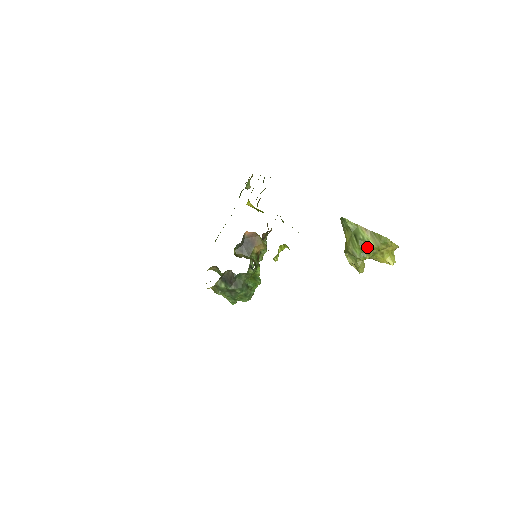
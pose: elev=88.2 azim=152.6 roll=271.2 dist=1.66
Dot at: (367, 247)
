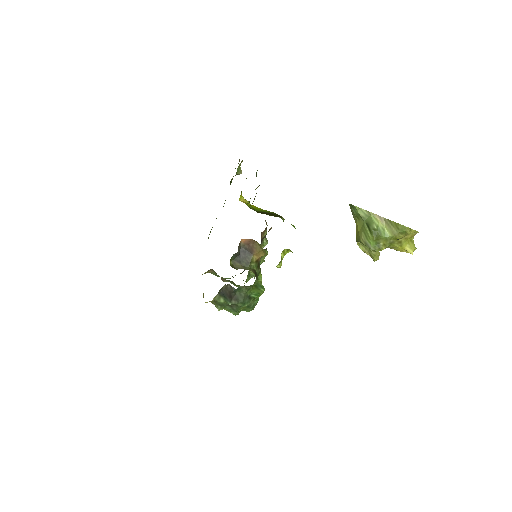
Dot at: (382, 238)
